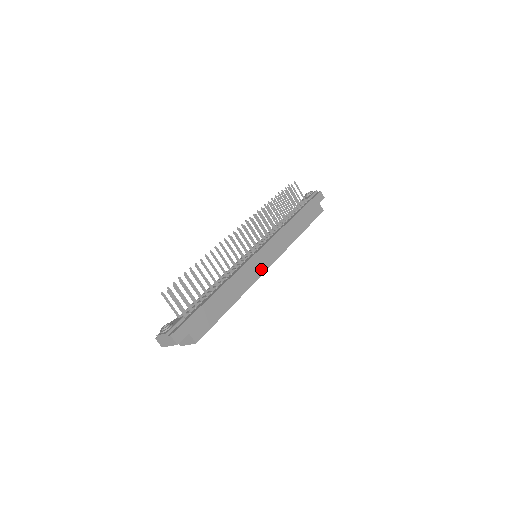
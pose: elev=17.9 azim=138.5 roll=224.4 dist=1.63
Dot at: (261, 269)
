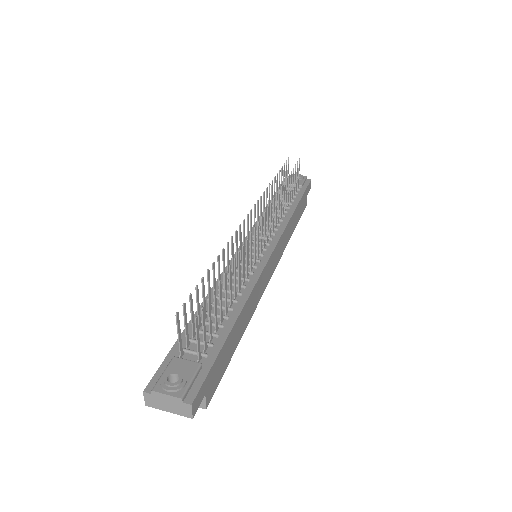
Dot at: (266, 282)
